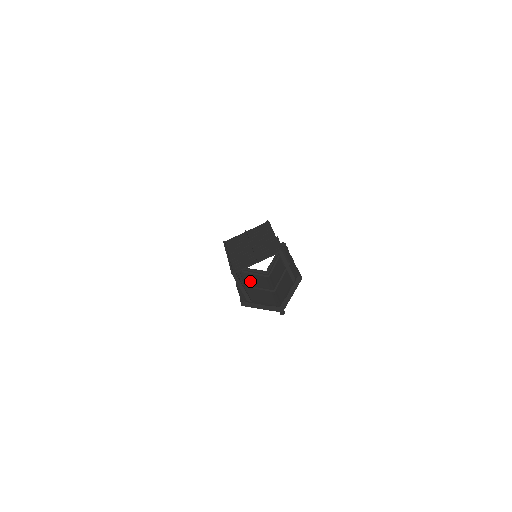
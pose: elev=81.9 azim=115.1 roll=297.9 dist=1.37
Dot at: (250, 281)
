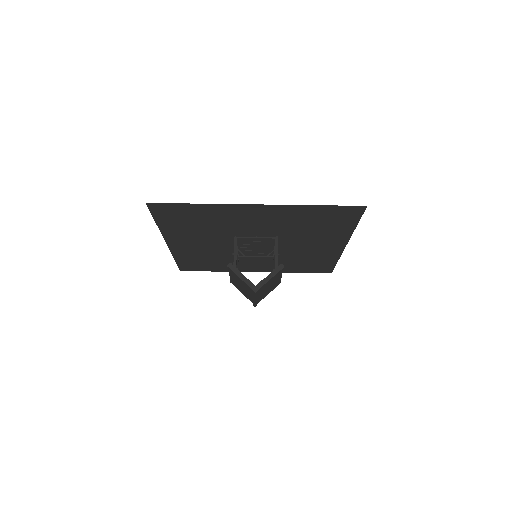
Dot at: (240, 286)
